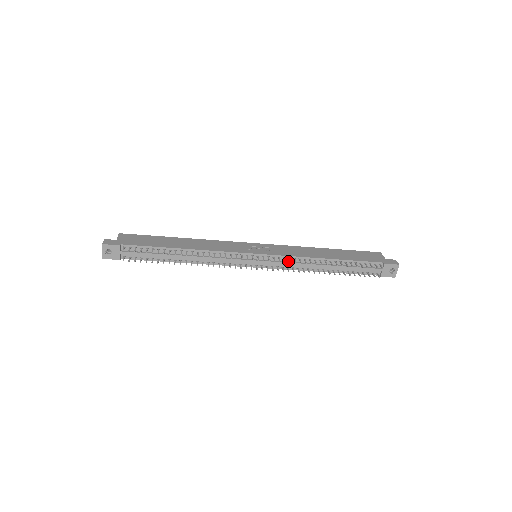
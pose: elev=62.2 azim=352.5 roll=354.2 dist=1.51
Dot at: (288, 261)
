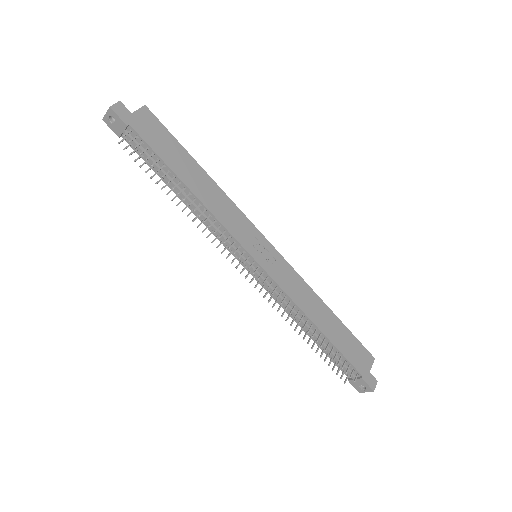
Dot at: (278, 292)
